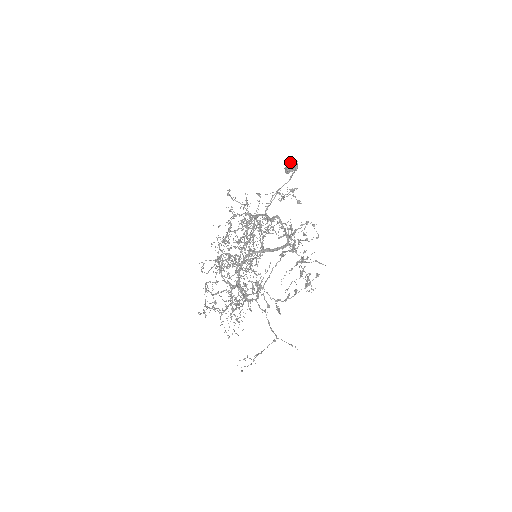
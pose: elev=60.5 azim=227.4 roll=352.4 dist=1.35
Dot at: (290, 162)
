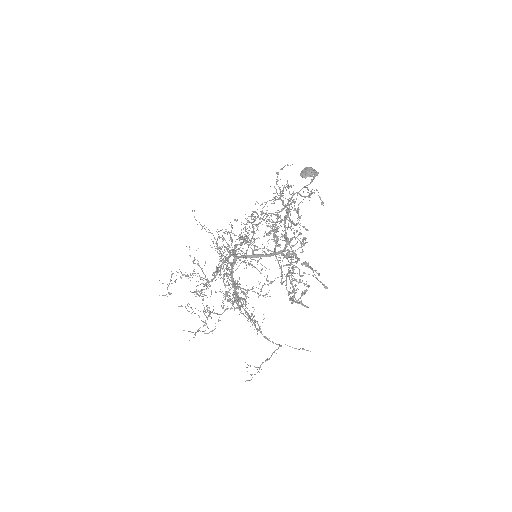
Dot at: (310, 168)
